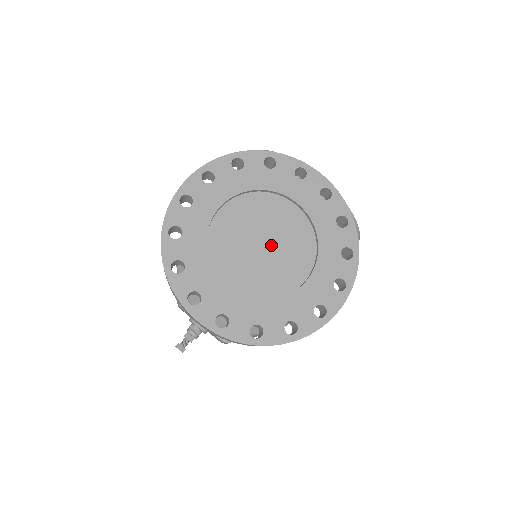
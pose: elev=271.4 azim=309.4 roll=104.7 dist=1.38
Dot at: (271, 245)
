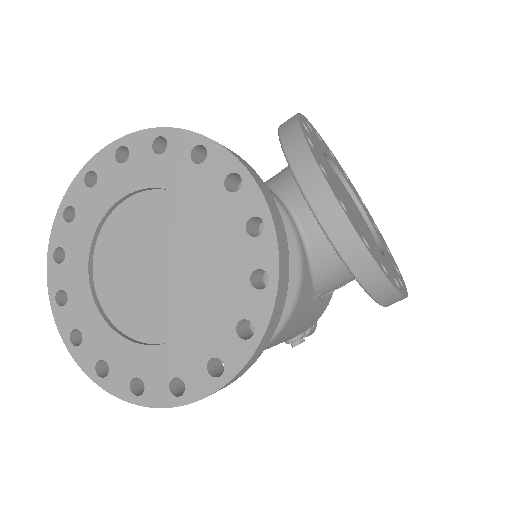
Dot at: (161, 271)
